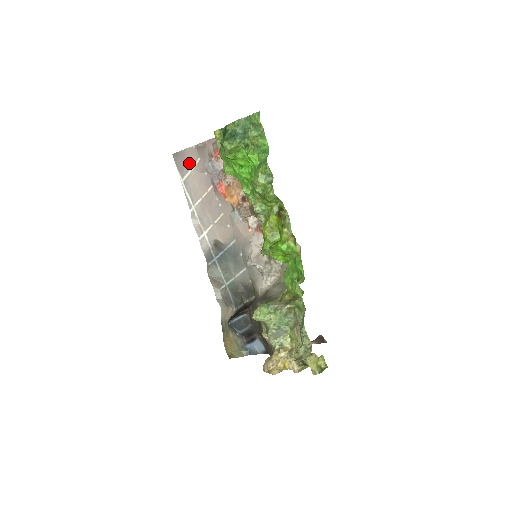
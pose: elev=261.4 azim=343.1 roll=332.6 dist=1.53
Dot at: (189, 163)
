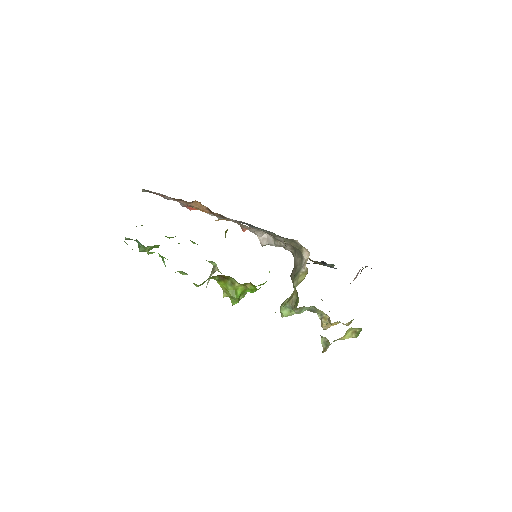
Dot at: (158, 194)
